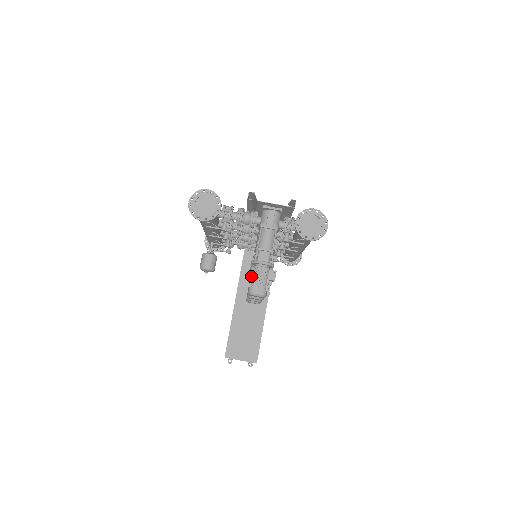
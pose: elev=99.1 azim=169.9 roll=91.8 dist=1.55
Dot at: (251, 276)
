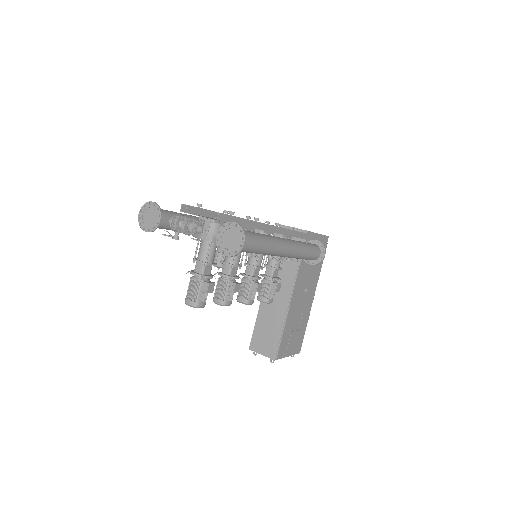
Dot at: (188, 286)
